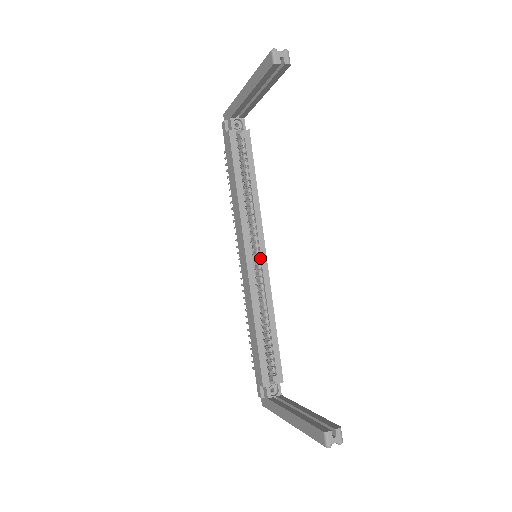
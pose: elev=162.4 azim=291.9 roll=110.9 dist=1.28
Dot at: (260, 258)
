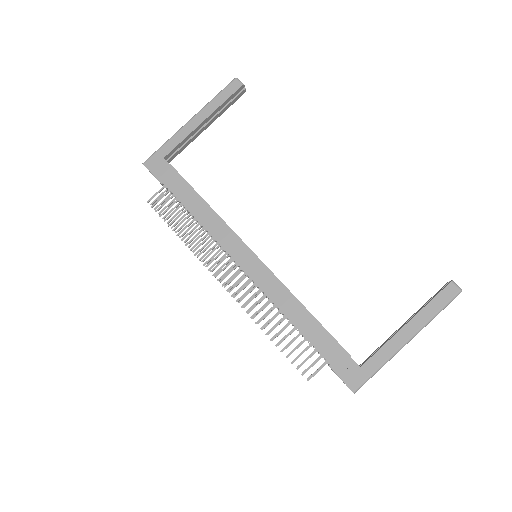
Dot at: occluded
